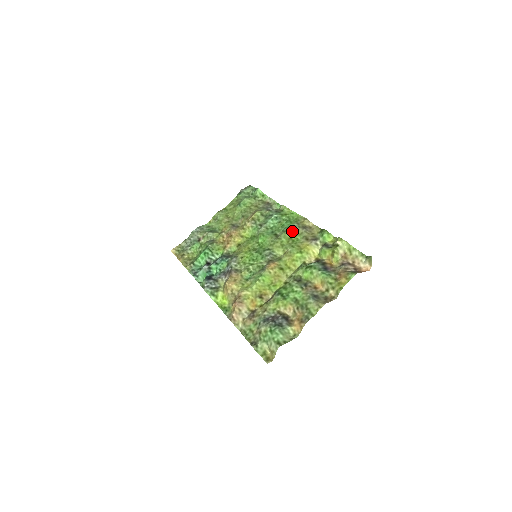
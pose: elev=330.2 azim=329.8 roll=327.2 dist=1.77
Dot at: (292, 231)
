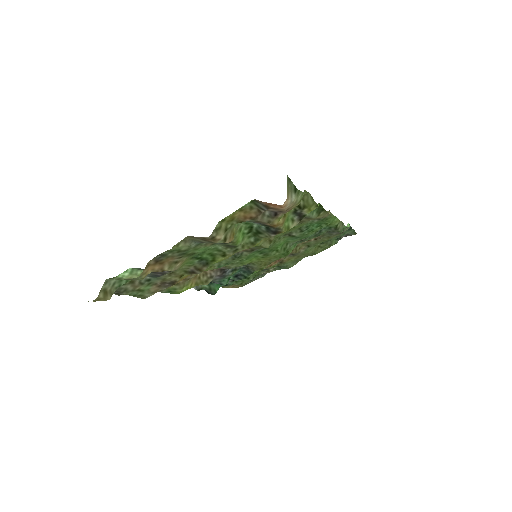
Dot at: (303, 224)
